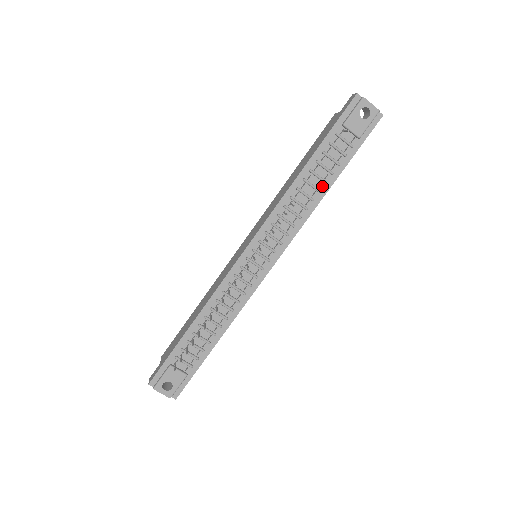
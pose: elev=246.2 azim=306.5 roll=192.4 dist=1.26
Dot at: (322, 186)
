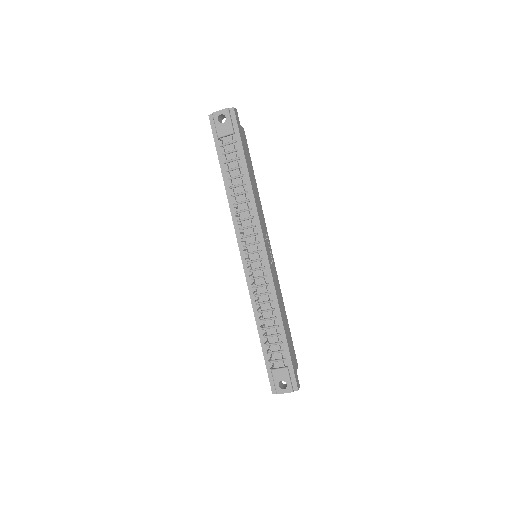
Dot at: (244, 179)
